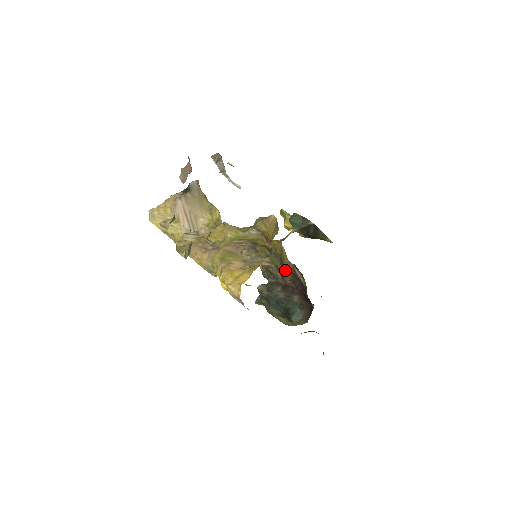
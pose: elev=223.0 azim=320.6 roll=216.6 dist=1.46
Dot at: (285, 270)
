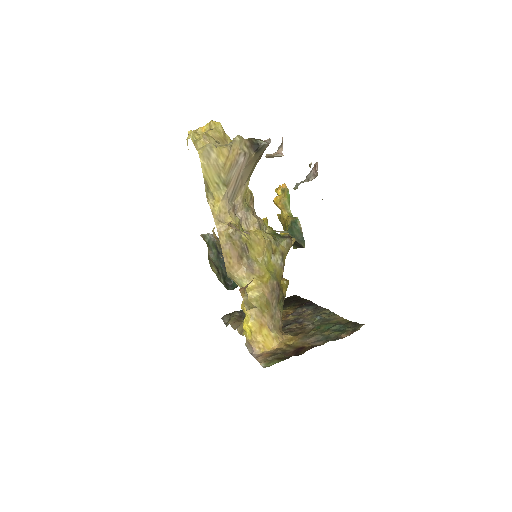
Dot at: occluded
